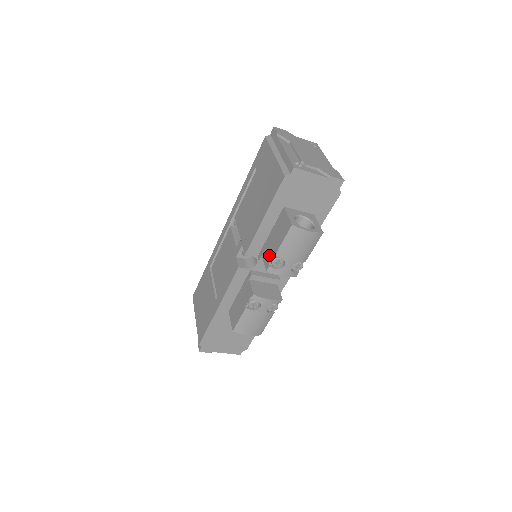
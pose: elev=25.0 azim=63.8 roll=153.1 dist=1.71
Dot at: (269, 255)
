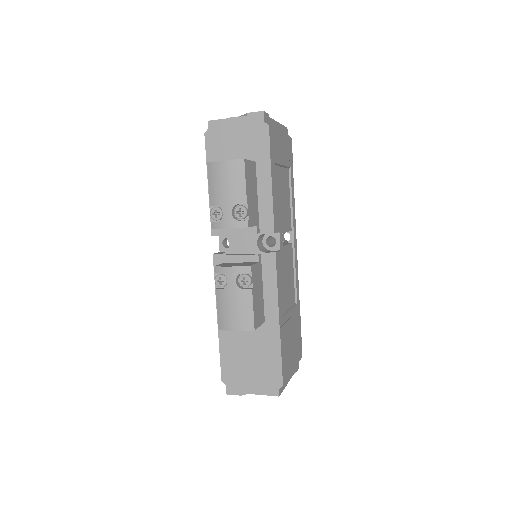
Dot at: occluded
